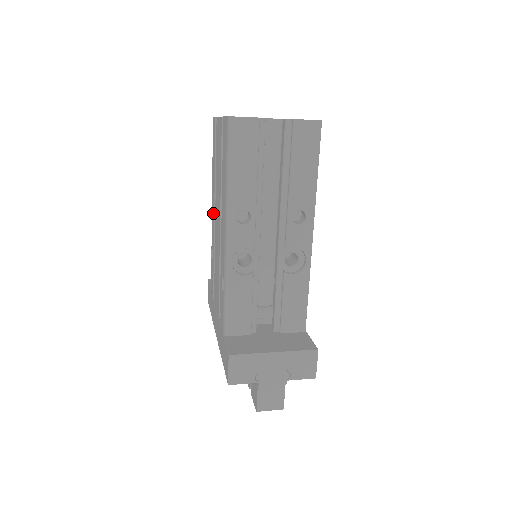
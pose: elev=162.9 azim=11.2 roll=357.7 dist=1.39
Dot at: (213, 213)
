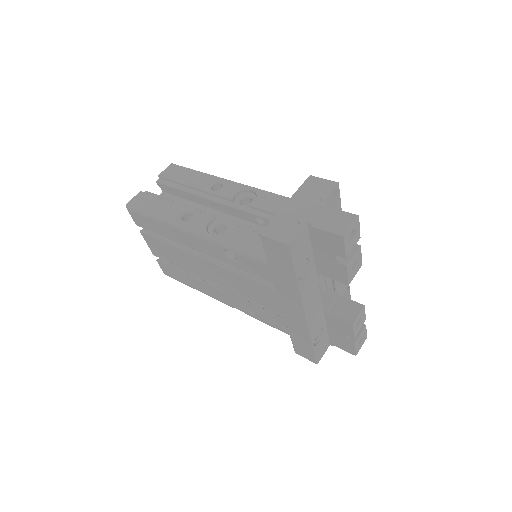
Dot at: (217, 292)
